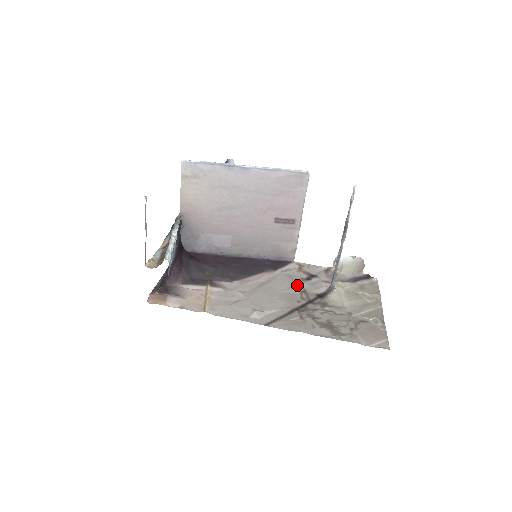
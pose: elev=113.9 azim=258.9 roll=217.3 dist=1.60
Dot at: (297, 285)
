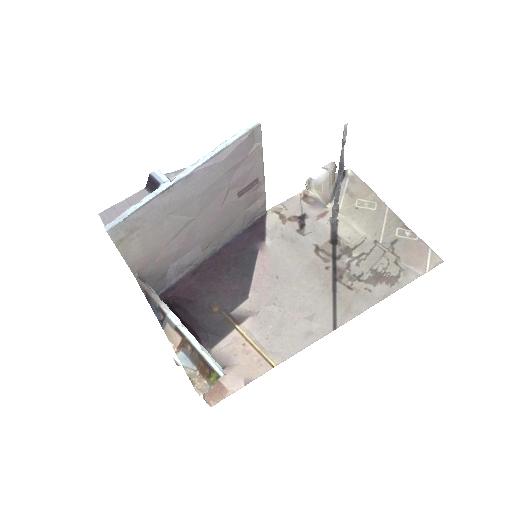
Dot at: (303, 245)
